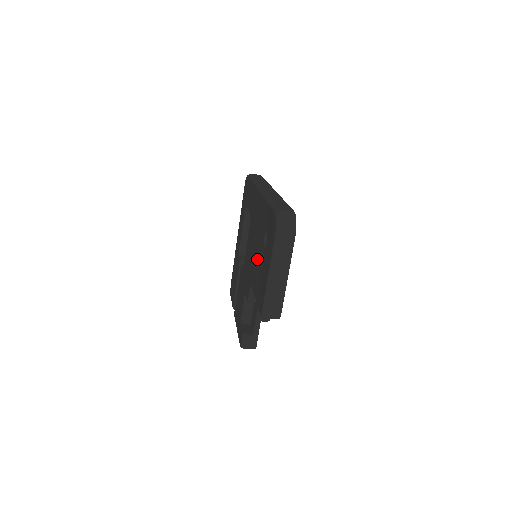
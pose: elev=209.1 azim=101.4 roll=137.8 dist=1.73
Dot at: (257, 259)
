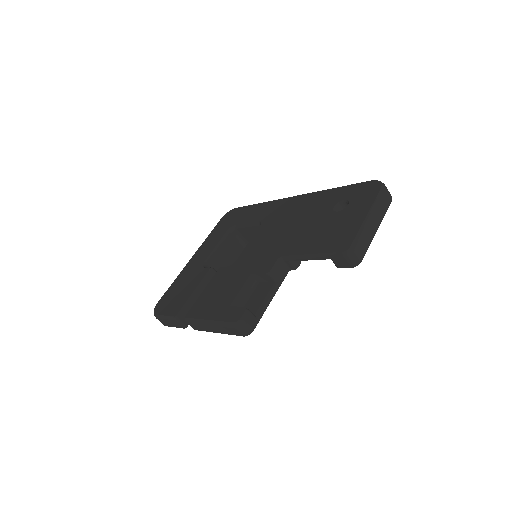
Dot at: (309, 229)
